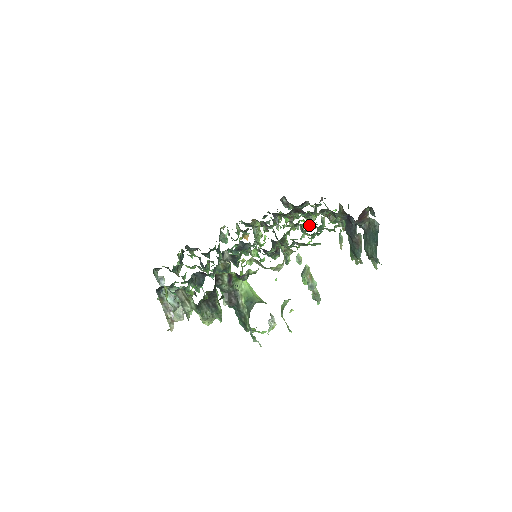
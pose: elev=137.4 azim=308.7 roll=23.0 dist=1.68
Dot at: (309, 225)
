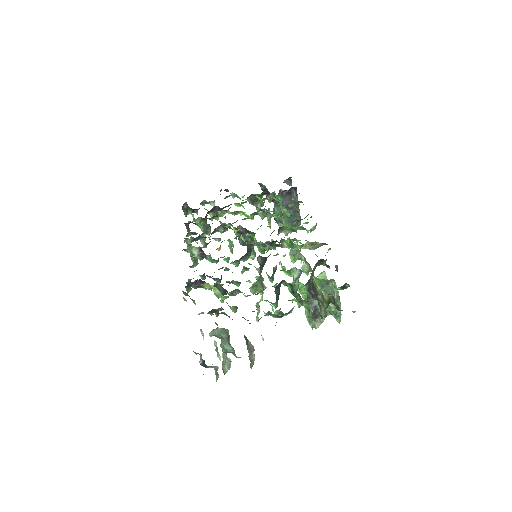
Dot at: occluded
